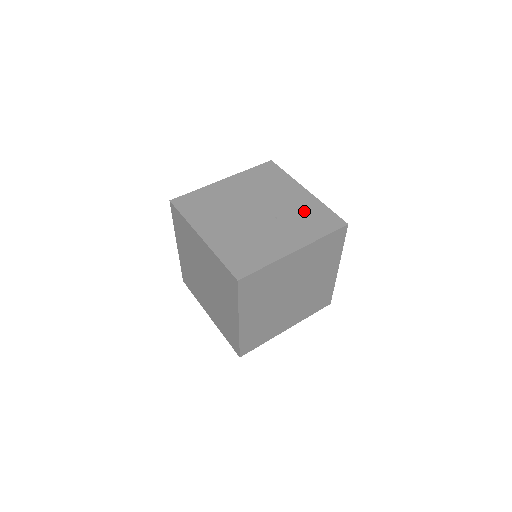
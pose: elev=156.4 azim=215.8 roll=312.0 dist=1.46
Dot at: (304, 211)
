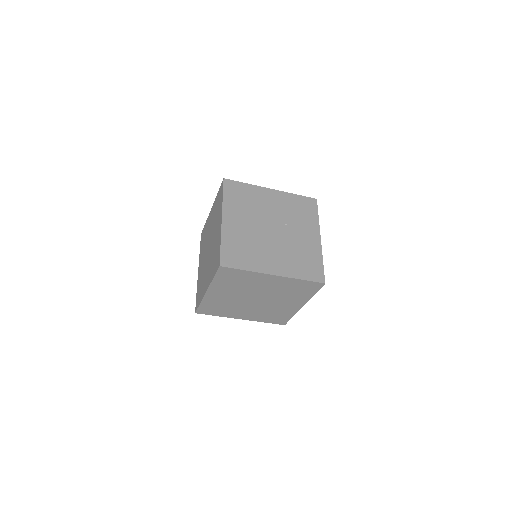
Dot at: (291, 207)
